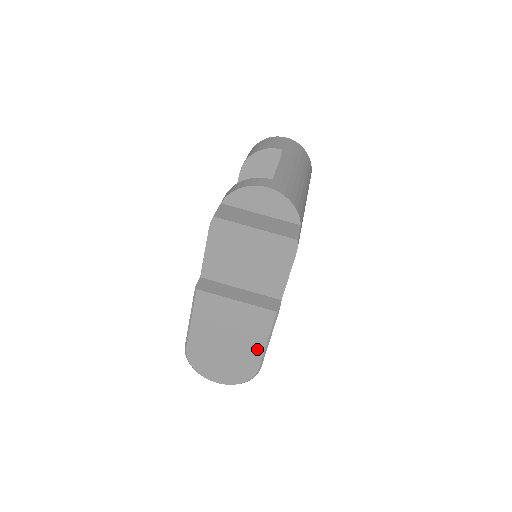
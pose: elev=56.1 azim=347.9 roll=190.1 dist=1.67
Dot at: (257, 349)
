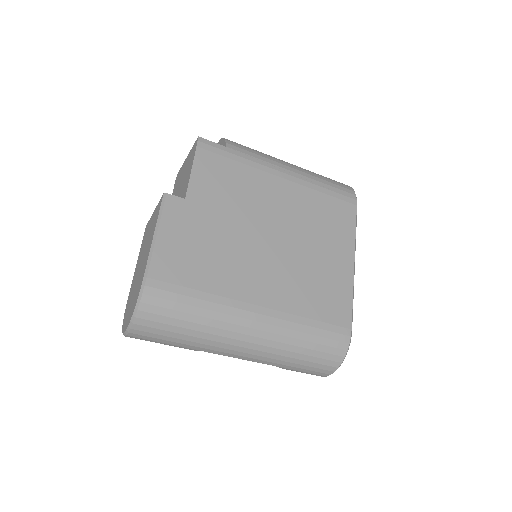
Dot at: occluded
